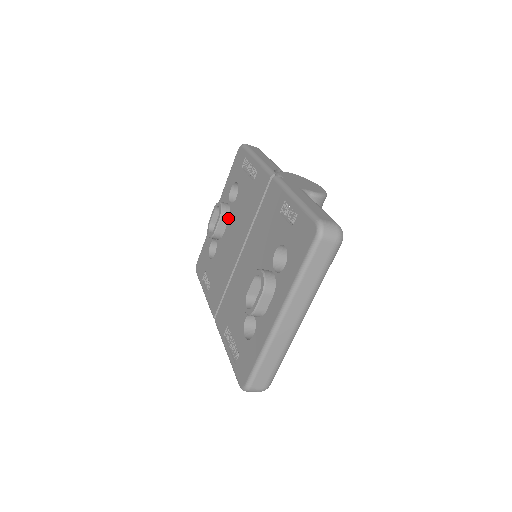
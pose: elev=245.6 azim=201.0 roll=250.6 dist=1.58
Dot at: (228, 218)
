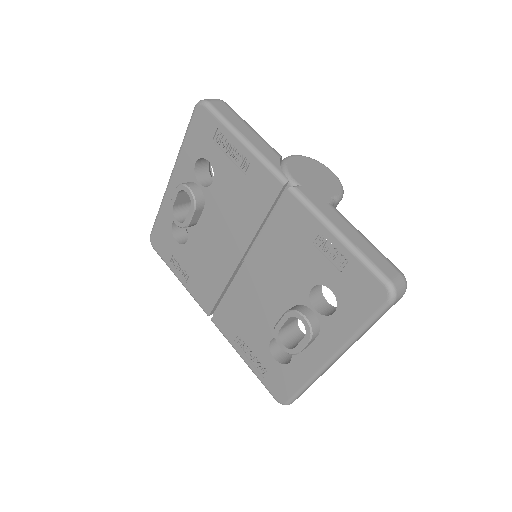
Dot at: (203, 206)
